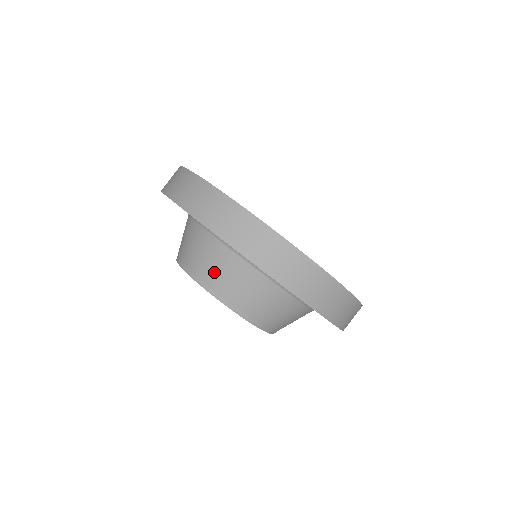
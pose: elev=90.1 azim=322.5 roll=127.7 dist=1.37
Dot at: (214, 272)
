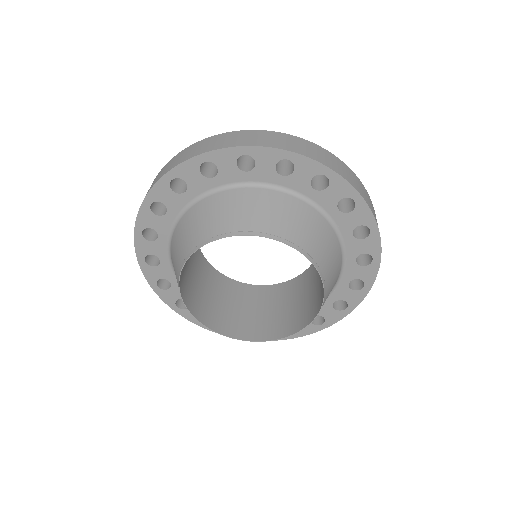
Dot at: (301, 229)
